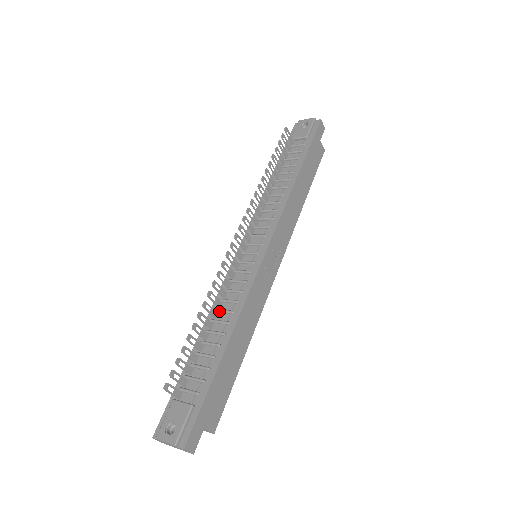
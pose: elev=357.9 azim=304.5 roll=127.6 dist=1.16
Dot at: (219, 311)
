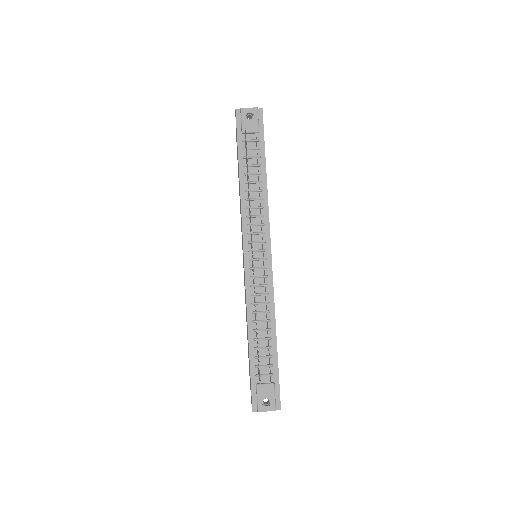
Dot at: (257, 313)
